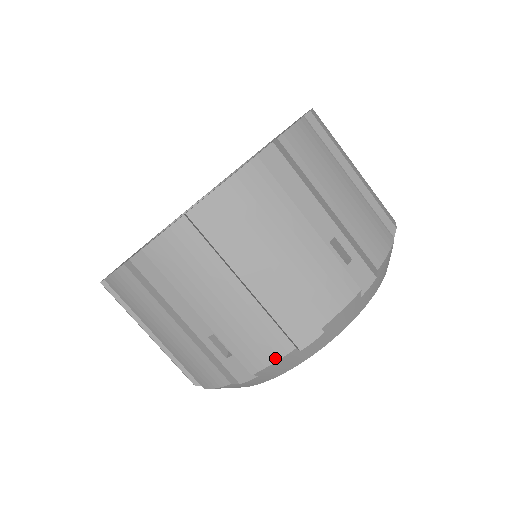
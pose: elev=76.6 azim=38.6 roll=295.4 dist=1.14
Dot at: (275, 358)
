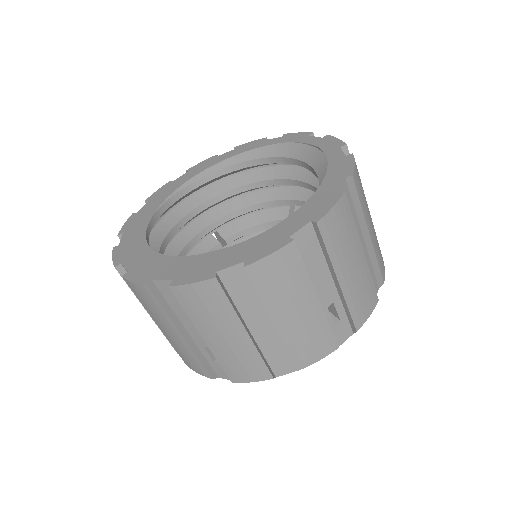
Dot at: (371, 311)
